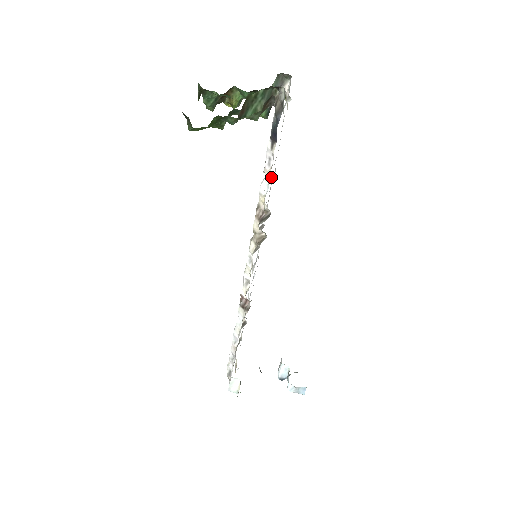
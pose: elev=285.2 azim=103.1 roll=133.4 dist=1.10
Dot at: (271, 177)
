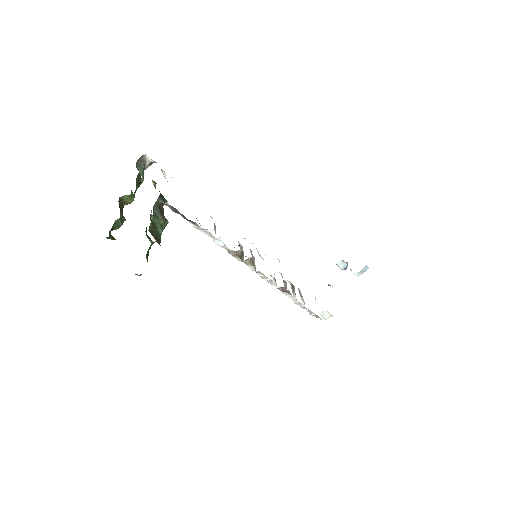
Dot at: occluded
